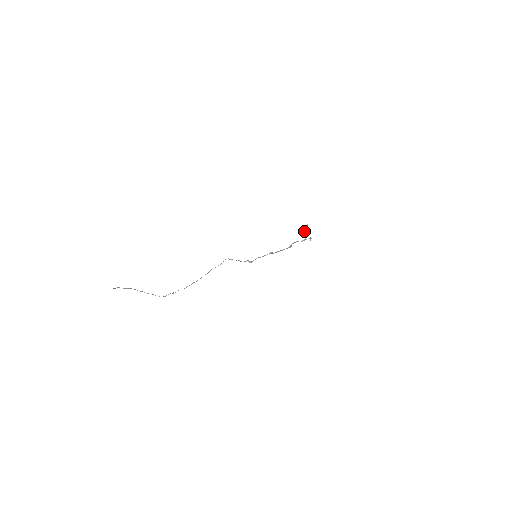
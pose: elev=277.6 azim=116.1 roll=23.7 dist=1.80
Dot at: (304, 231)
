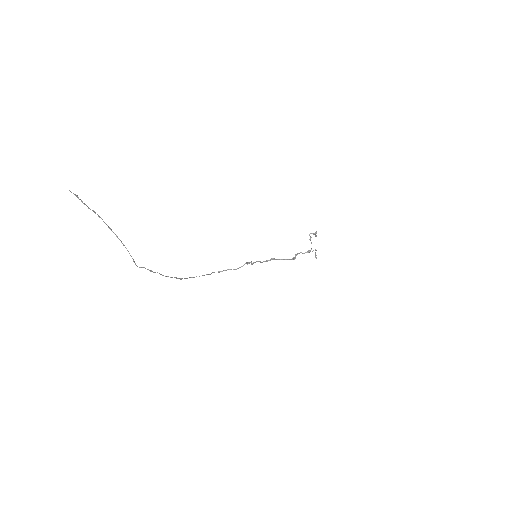
Dot at: (310, 233)
